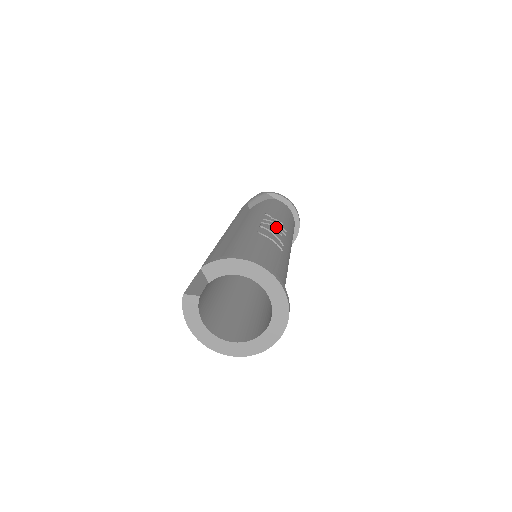
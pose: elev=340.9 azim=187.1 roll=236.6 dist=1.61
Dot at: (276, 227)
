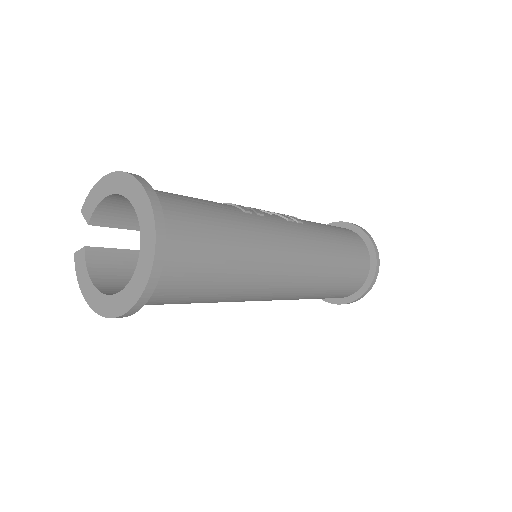
Dot at: occluded
